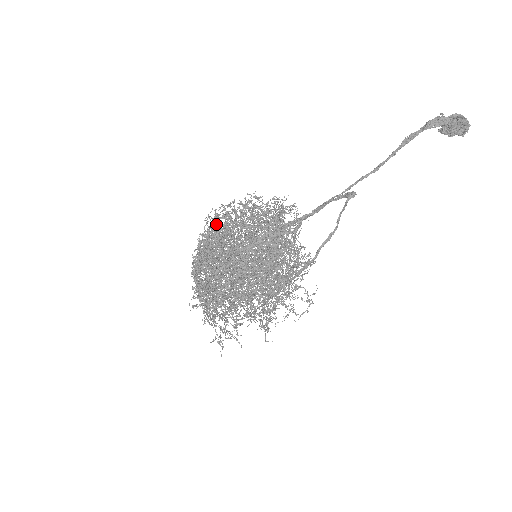
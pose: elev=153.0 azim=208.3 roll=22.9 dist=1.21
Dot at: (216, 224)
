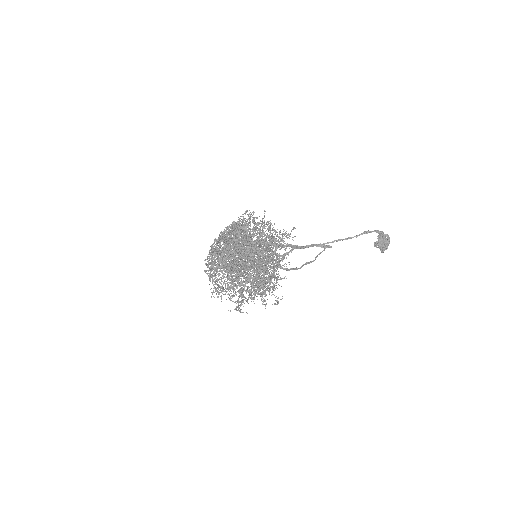
Dot at: occluded
